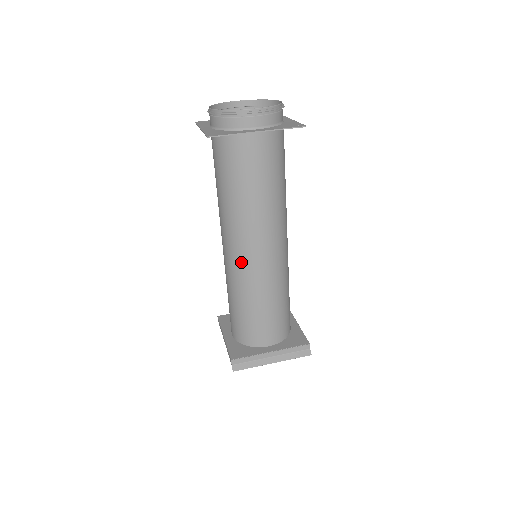
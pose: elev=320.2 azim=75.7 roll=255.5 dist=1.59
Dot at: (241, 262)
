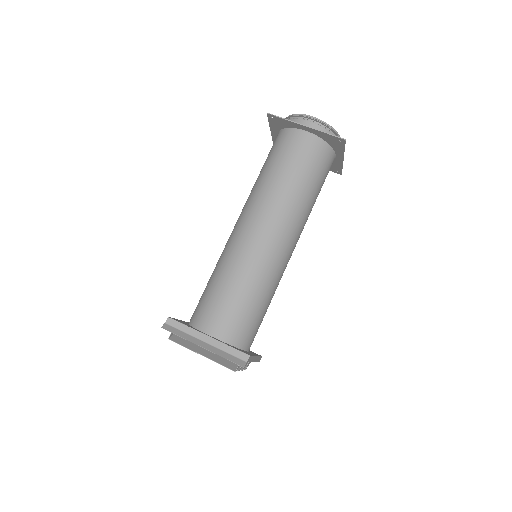
Dot at: (237, 234)
